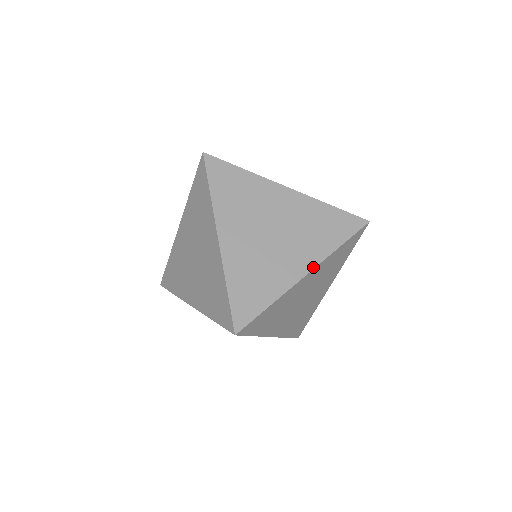
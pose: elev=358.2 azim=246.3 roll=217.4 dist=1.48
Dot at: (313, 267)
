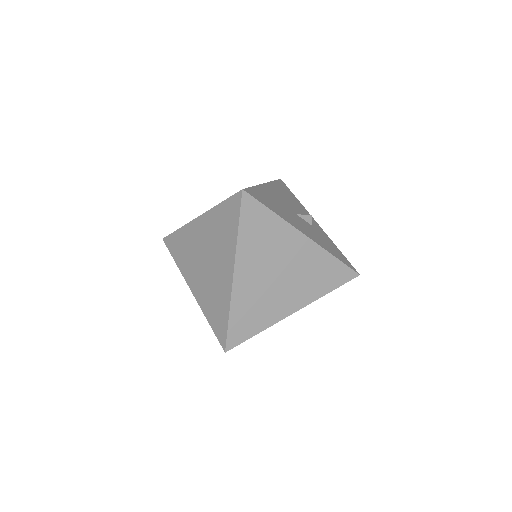
Dot at: (301, 308)
